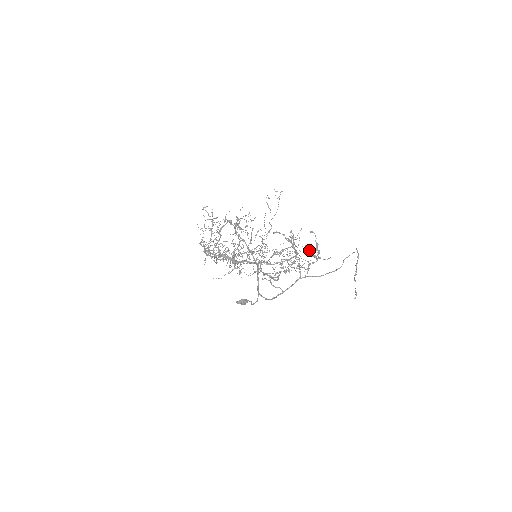
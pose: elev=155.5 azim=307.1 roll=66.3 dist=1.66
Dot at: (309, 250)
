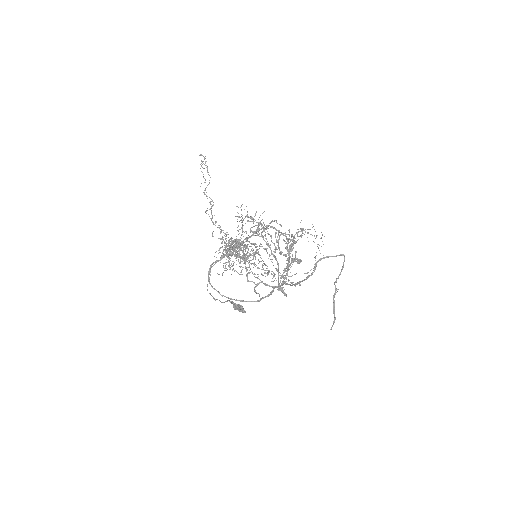
Dot at: (295, 252)
